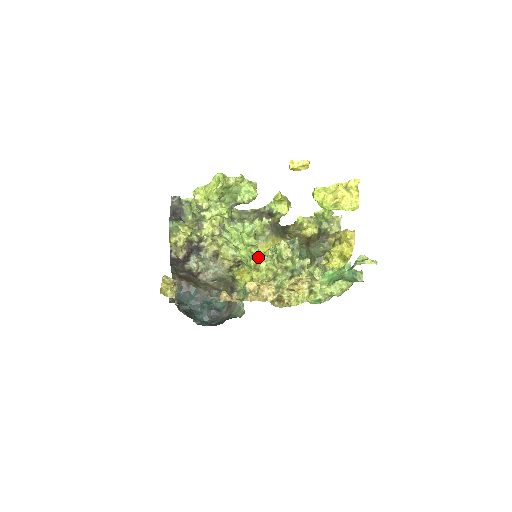
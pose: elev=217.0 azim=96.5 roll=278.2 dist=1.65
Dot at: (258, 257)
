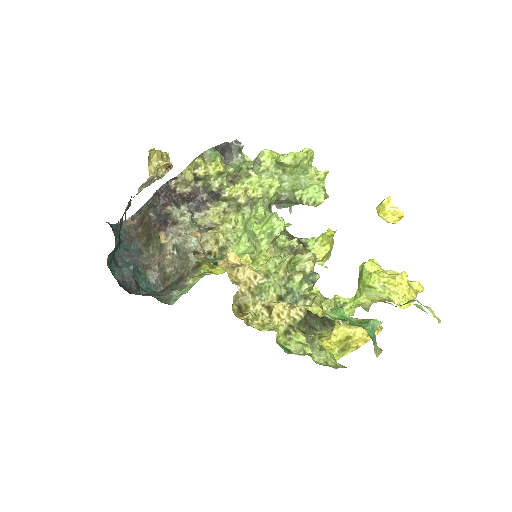
Dot at: (262, 253)
